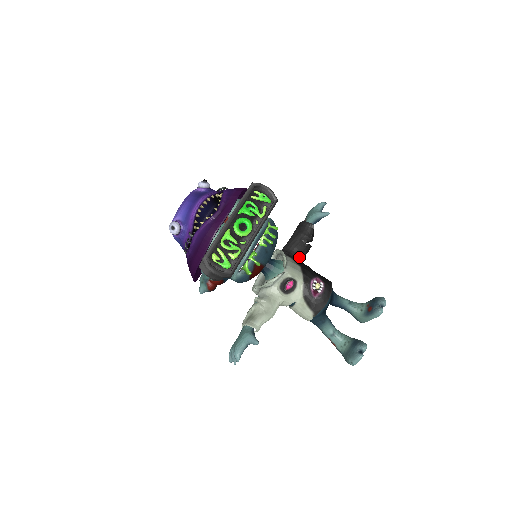
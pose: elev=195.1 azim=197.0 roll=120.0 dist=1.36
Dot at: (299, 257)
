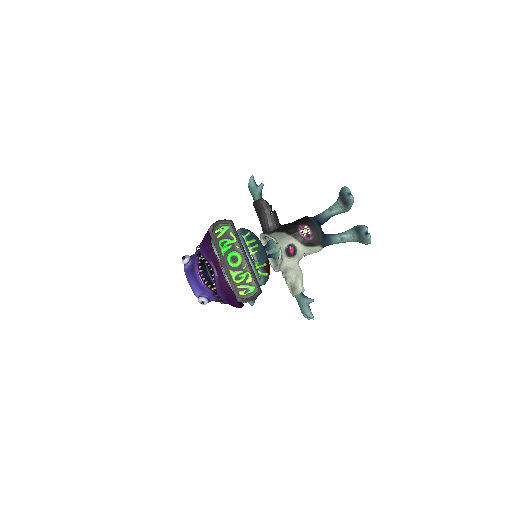
Dot at: (277, 226)
